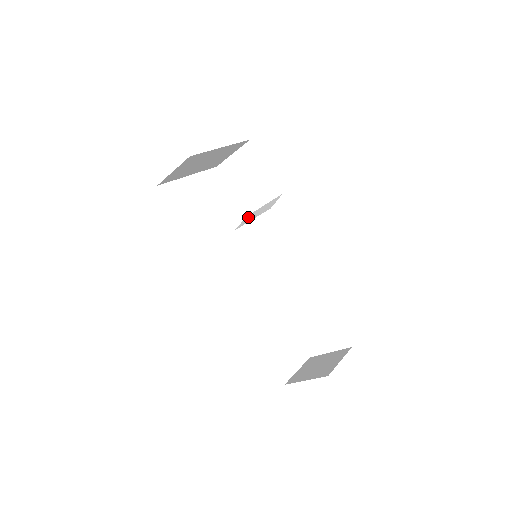
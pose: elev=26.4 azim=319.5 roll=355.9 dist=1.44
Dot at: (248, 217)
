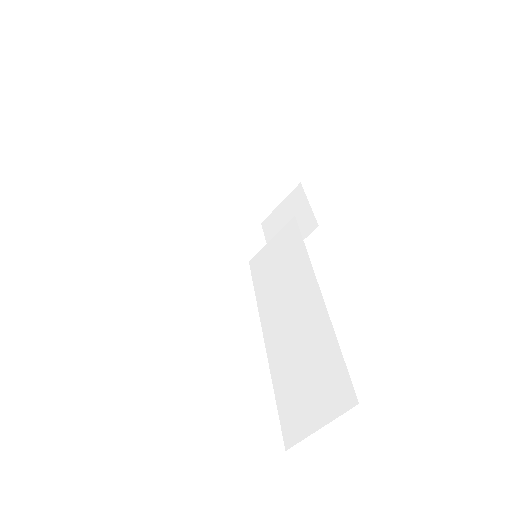
Dot at: occluded
